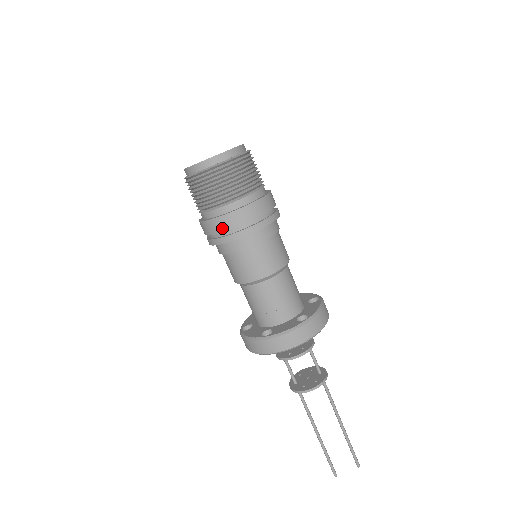
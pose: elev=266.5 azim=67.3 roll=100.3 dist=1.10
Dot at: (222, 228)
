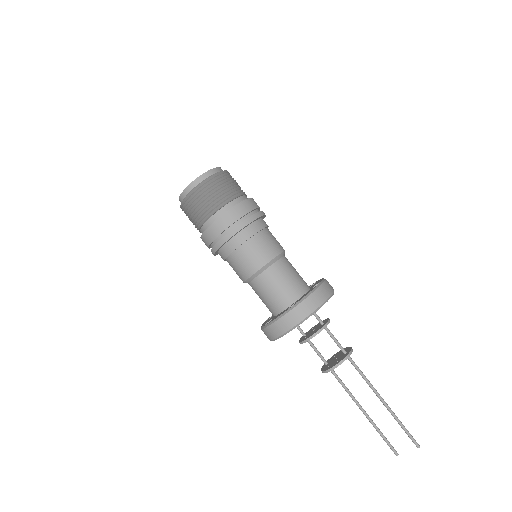
Dot at: (208, 242)
